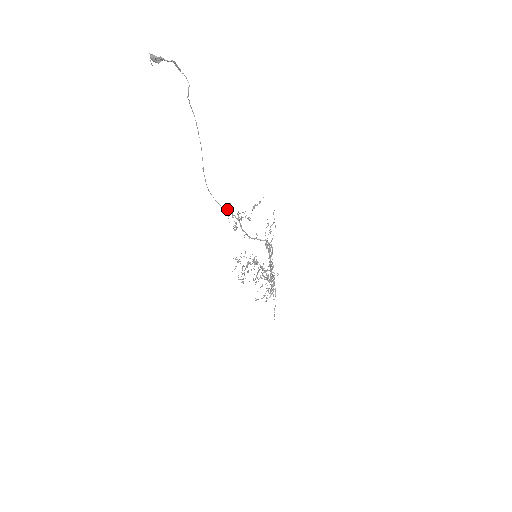
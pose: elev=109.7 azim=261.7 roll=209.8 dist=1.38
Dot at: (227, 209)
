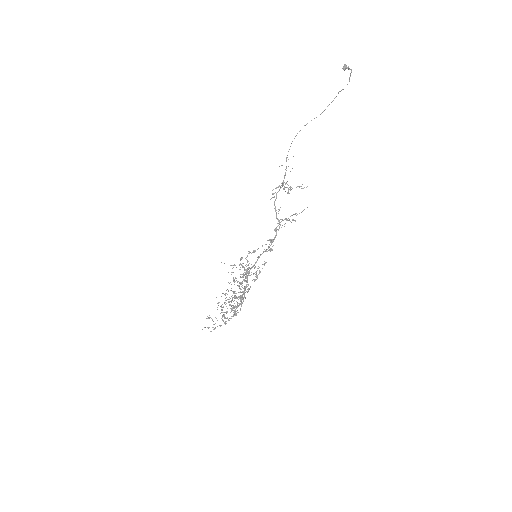
Dot at: occluded
